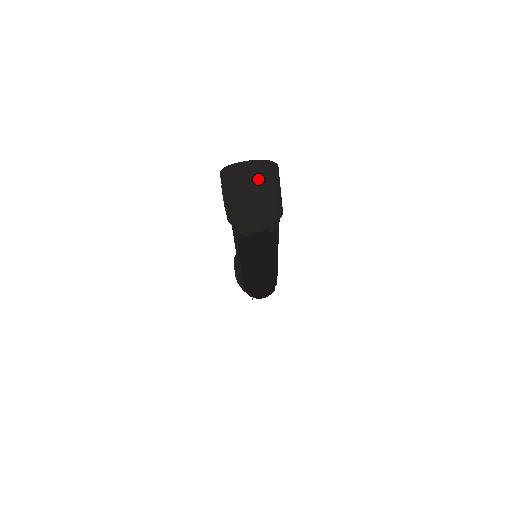
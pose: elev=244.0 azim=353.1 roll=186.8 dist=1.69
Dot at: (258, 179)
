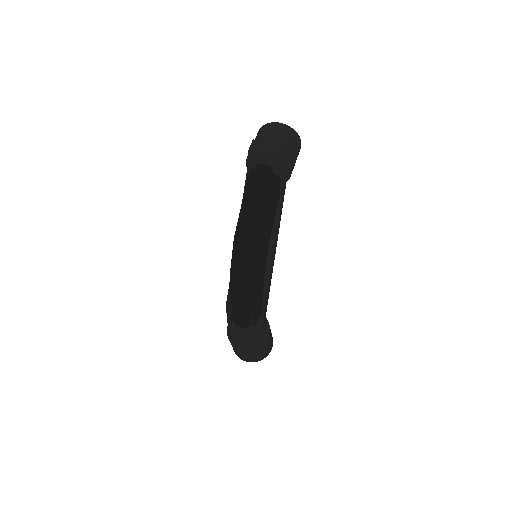
Dot at: (281, 125)
